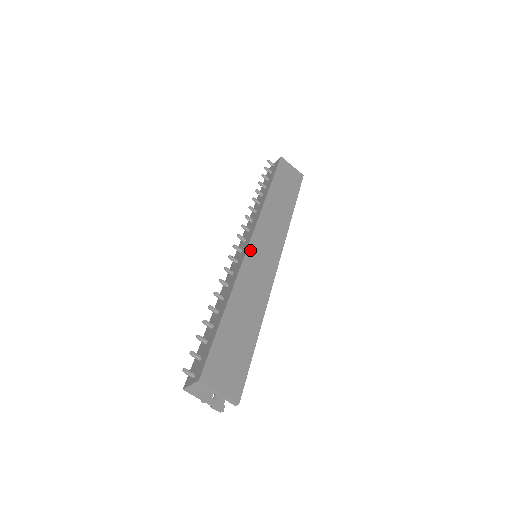
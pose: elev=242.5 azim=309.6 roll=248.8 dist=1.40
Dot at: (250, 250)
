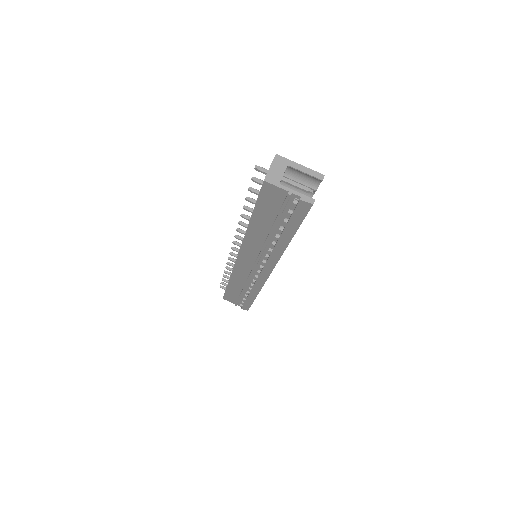
Dot at: occluded
